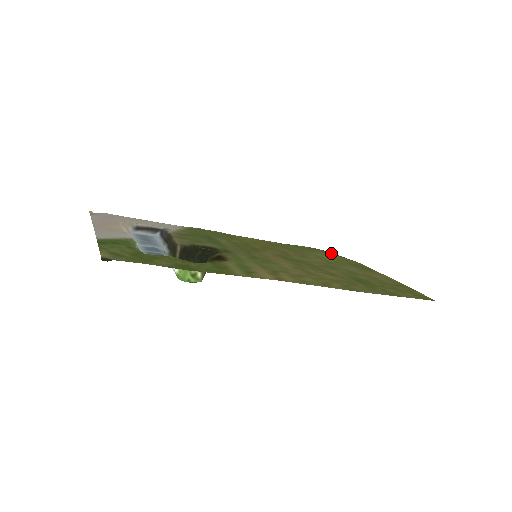
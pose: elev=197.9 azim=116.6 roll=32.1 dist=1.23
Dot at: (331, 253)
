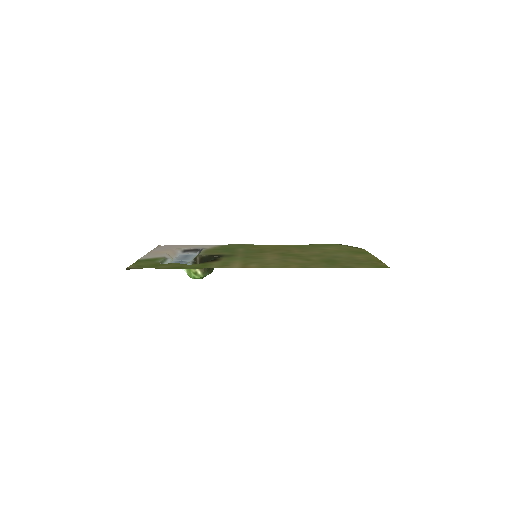
Dot at: (345, 245)
